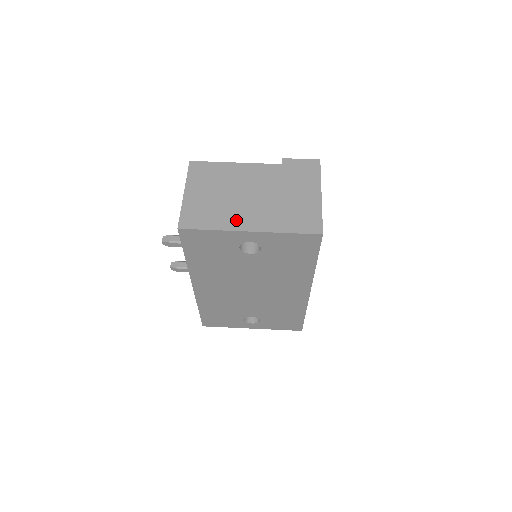
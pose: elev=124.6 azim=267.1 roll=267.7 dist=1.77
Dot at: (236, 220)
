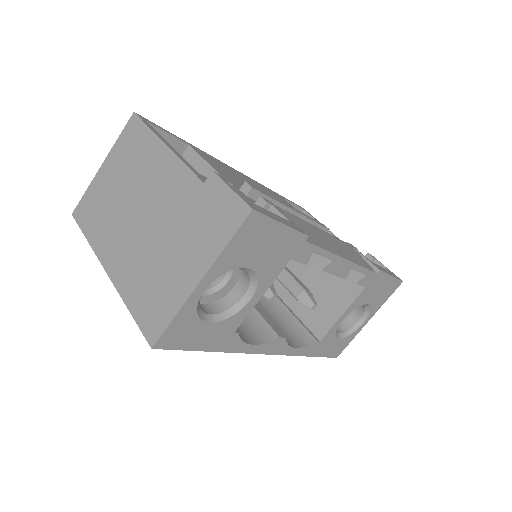
Dot at: (108, 244)
